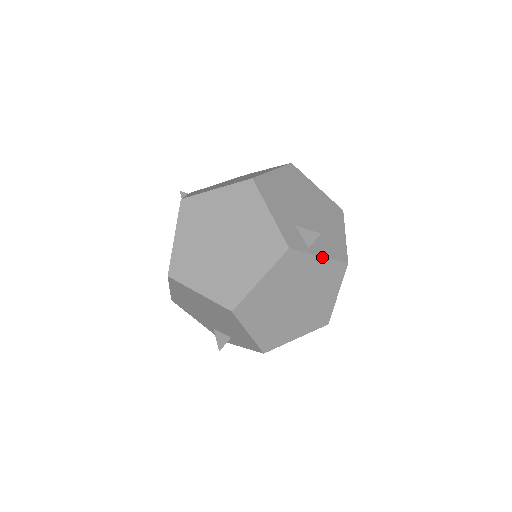
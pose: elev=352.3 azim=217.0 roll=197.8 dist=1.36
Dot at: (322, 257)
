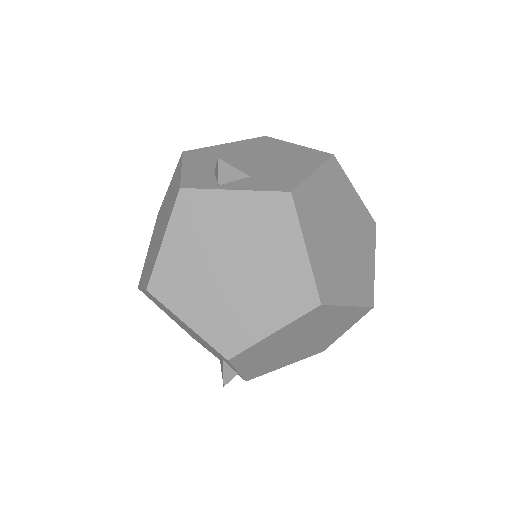
Dot at: (239, 191)
